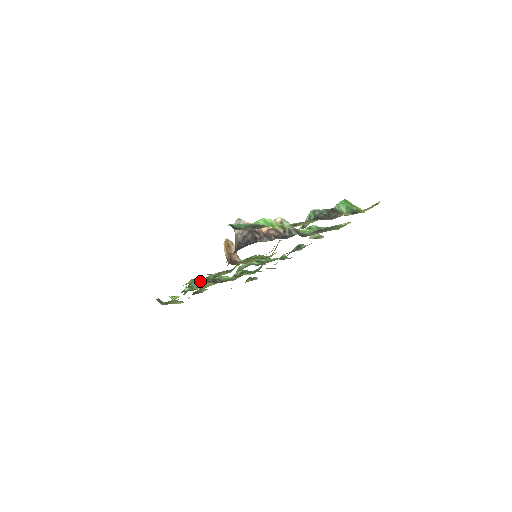
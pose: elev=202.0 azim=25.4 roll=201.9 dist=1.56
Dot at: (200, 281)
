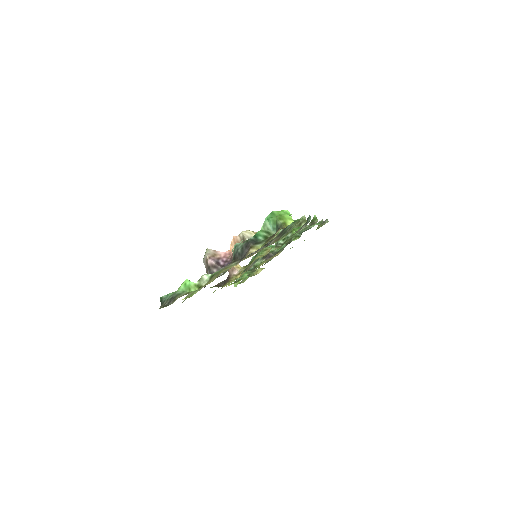
Dot at: (231, 281)
